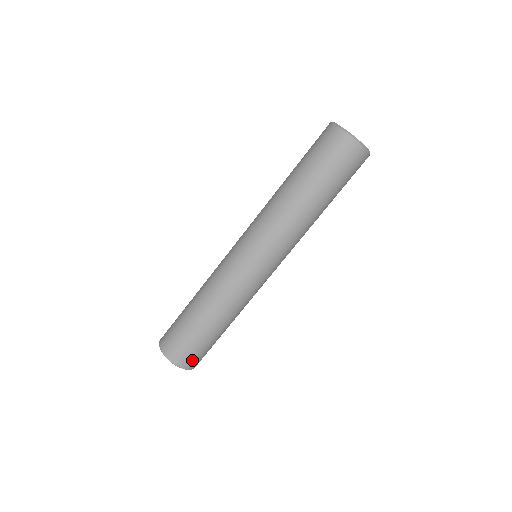
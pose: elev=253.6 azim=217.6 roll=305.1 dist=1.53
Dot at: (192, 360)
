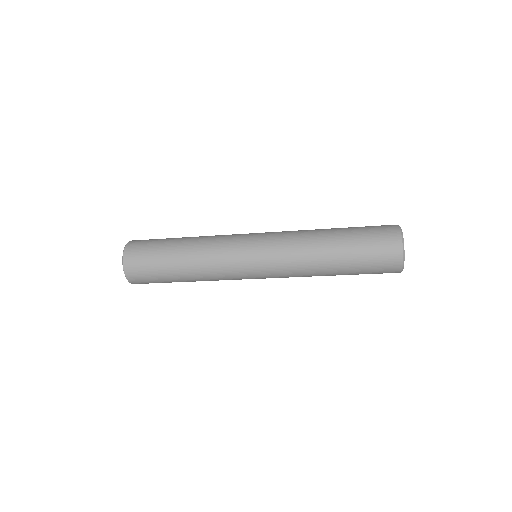
Dot at: (145, 283)
